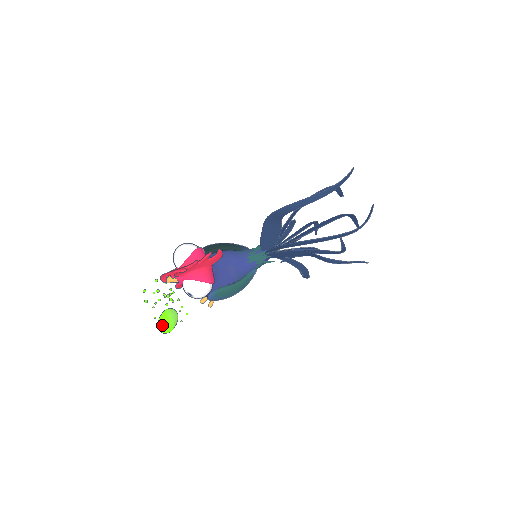
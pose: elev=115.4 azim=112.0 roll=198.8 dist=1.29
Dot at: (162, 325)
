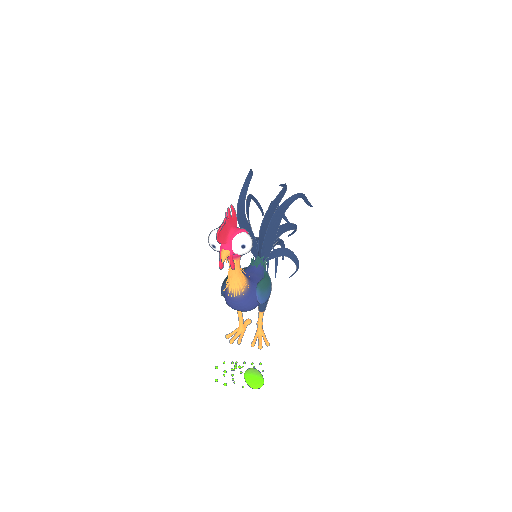
Dot at: (253, 383)
